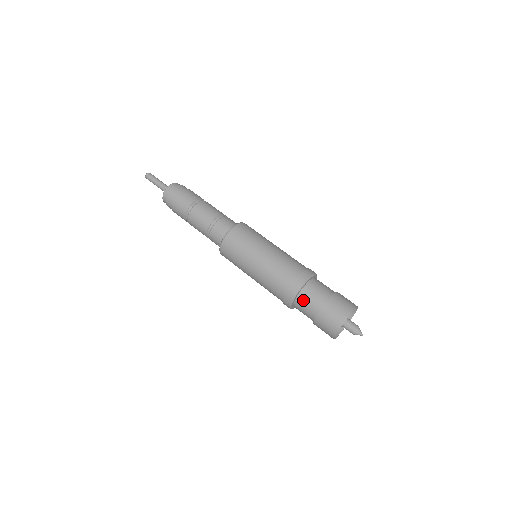
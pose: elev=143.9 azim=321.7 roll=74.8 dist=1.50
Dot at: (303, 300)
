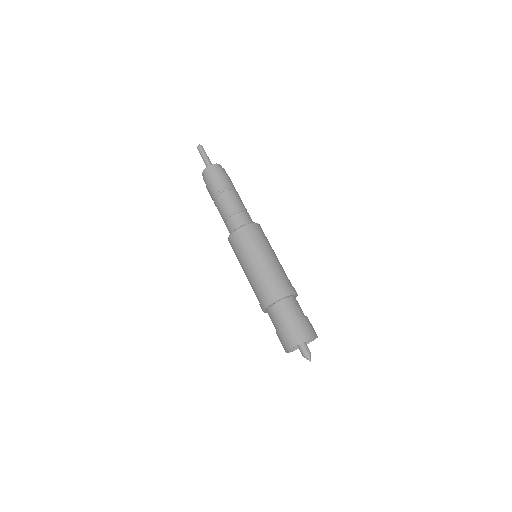
Dot at: (271, 314)
